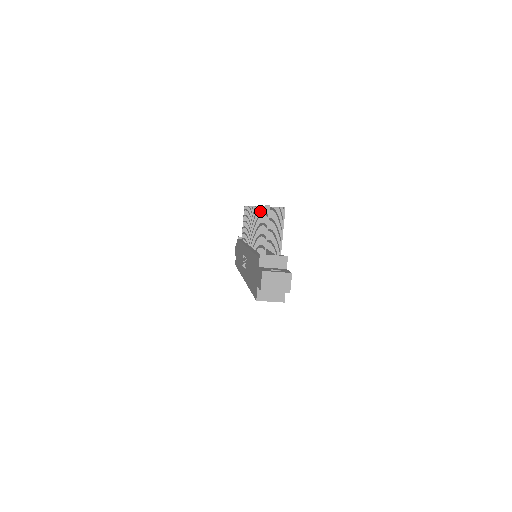
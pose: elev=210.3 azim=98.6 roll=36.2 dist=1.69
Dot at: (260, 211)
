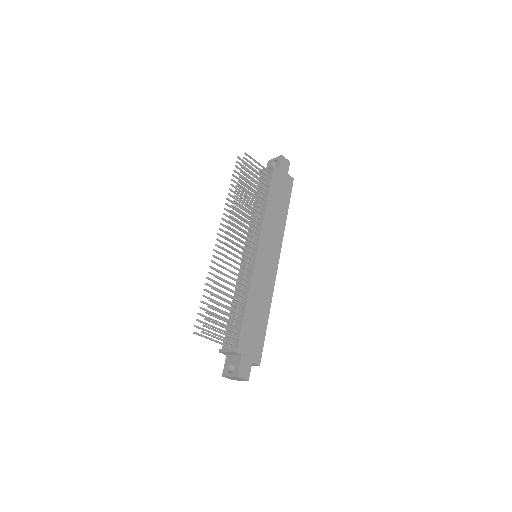
Dot at: occluded
